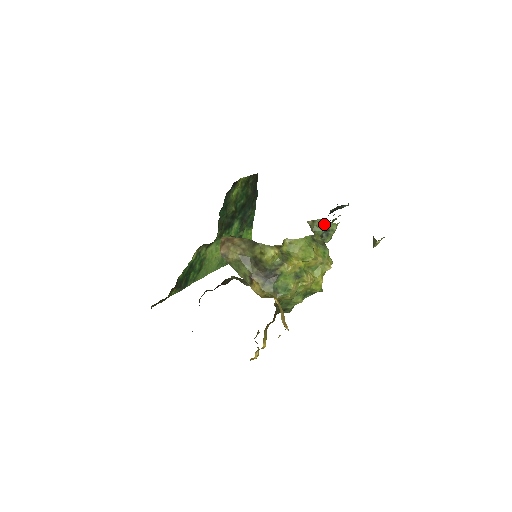
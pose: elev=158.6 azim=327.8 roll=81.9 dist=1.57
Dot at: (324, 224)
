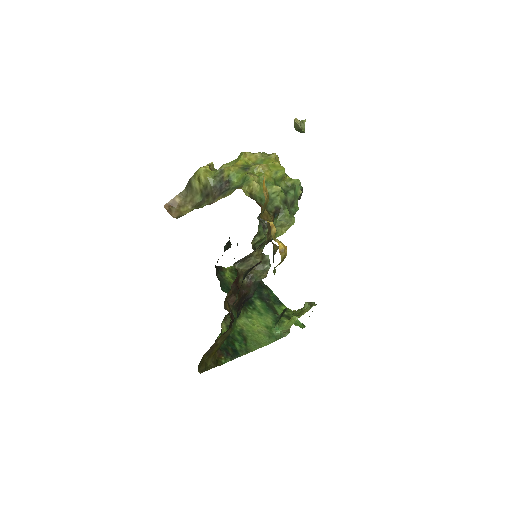
Dot at: occluded
